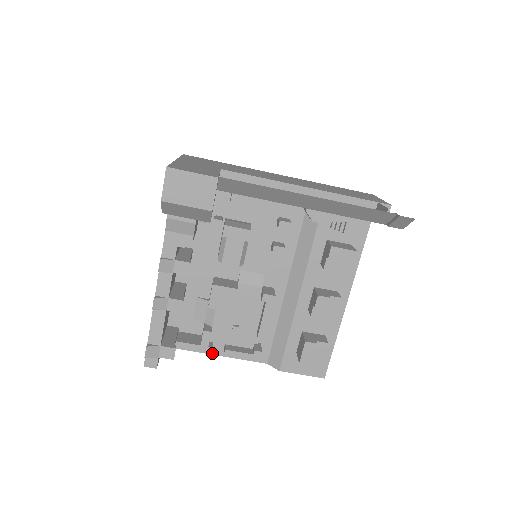
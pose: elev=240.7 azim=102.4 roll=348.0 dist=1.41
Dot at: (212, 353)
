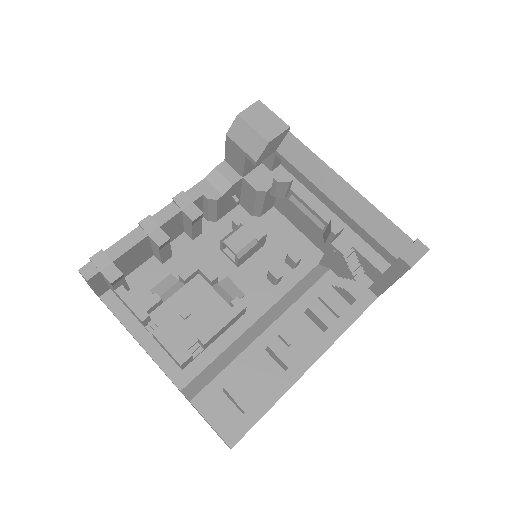
Dot at: (137, 338)
